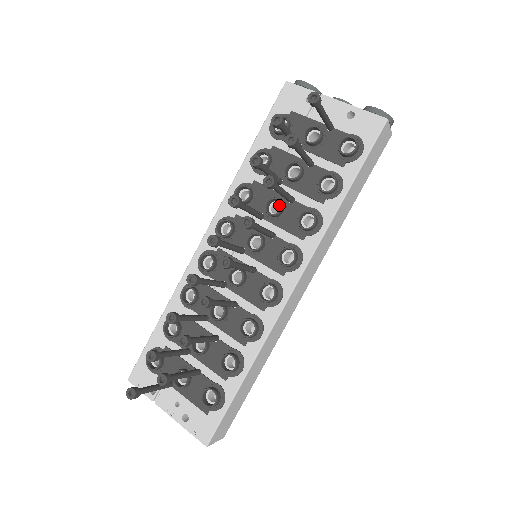
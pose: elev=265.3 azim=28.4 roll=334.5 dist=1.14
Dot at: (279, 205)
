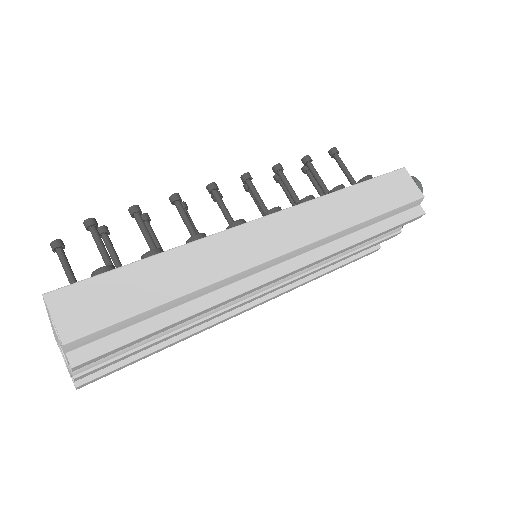
Dot at: occluded
